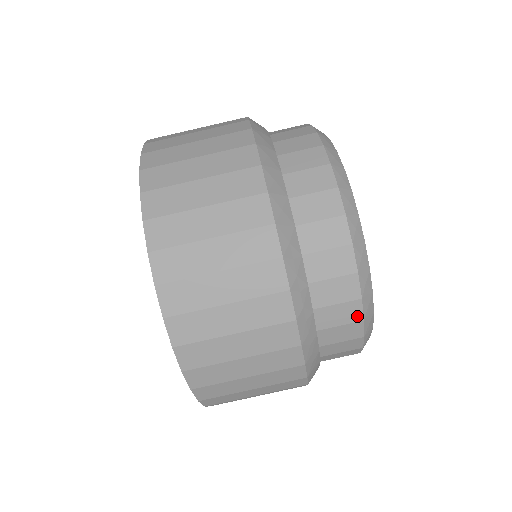
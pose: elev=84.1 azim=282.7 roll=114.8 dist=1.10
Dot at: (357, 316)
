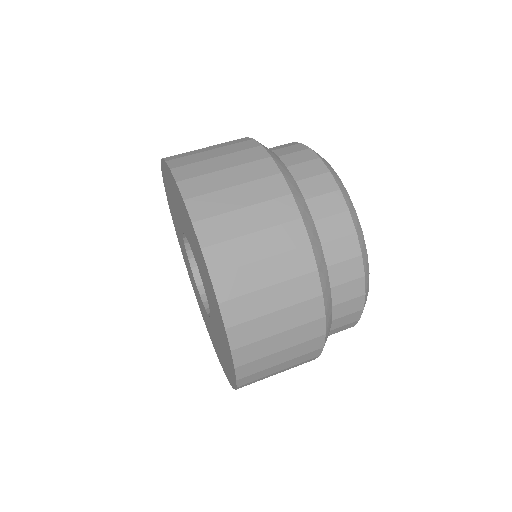
Dot at: (359, 272)
